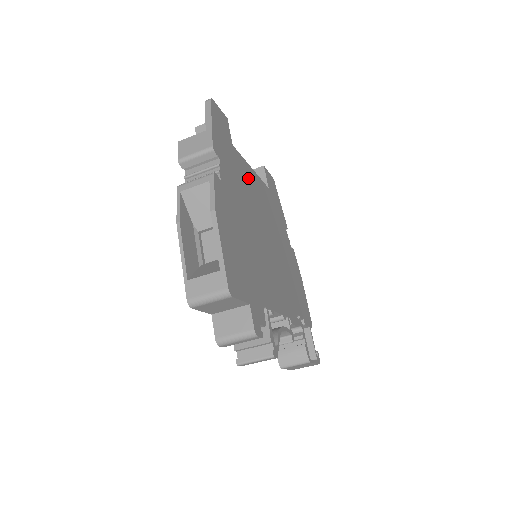
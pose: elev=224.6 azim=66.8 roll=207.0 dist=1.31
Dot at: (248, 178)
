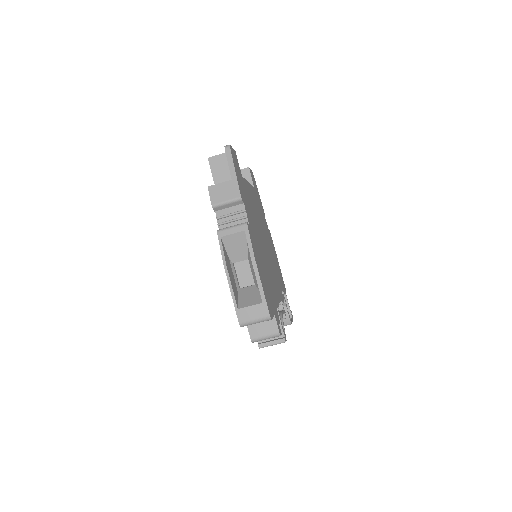
Dot at: (250, 197)
